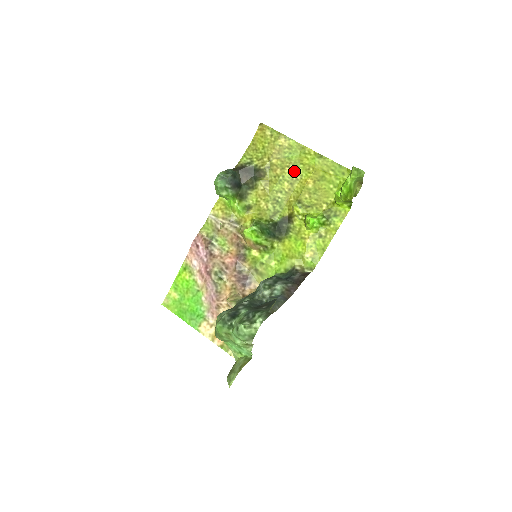
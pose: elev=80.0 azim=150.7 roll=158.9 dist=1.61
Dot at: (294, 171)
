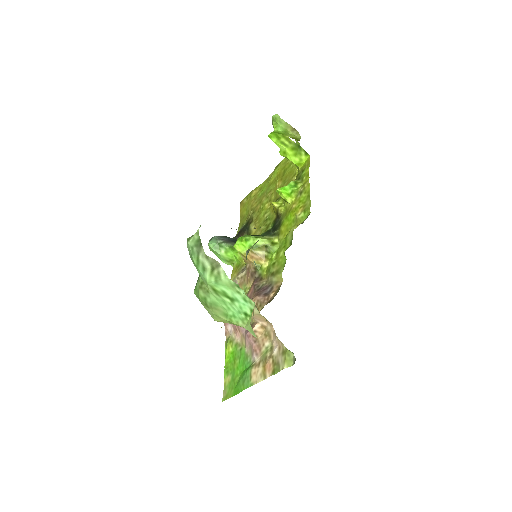
Dot at: (268, 194)
